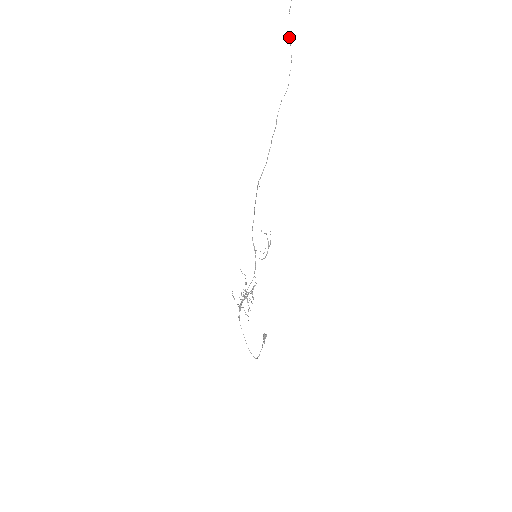
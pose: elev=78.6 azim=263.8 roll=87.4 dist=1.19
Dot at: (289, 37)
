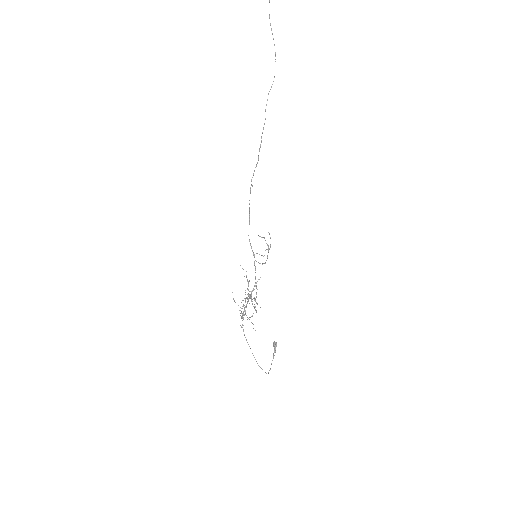
Dot at: (271, 30)
